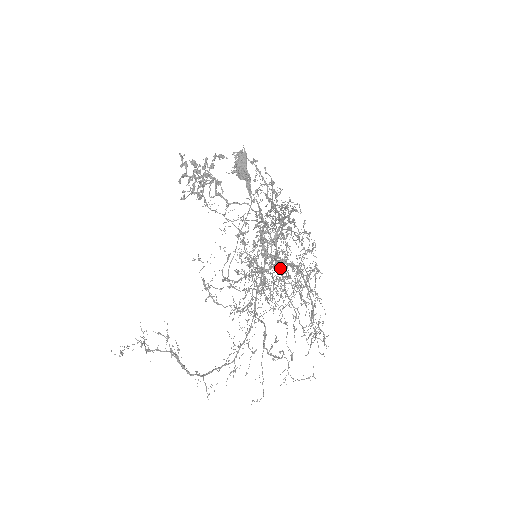
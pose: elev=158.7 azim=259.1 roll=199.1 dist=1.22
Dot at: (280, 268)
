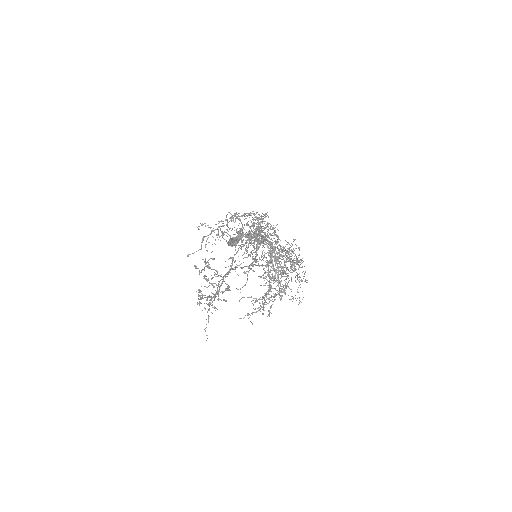
Dot at: occluded
